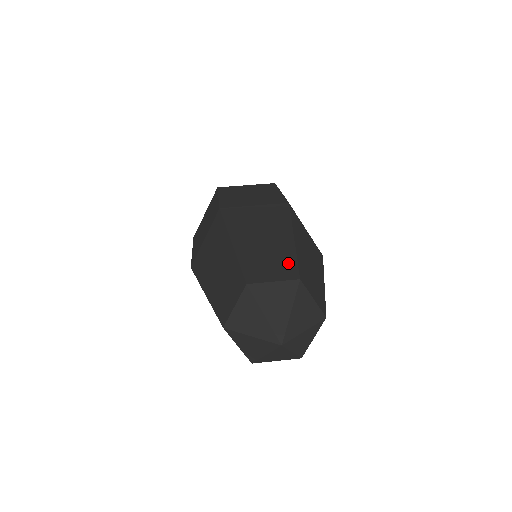
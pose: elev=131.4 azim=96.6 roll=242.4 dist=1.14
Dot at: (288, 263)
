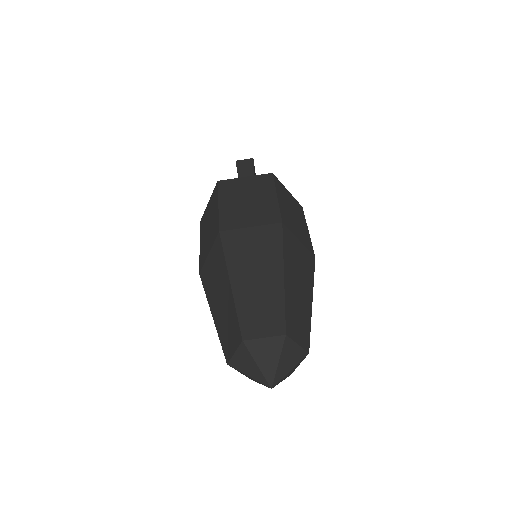
Dot at: (277, 313)
